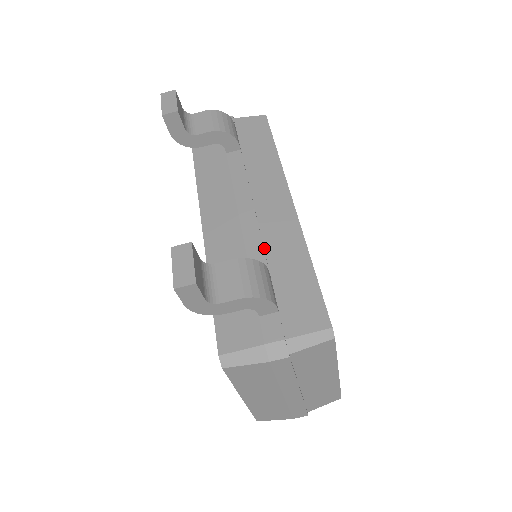
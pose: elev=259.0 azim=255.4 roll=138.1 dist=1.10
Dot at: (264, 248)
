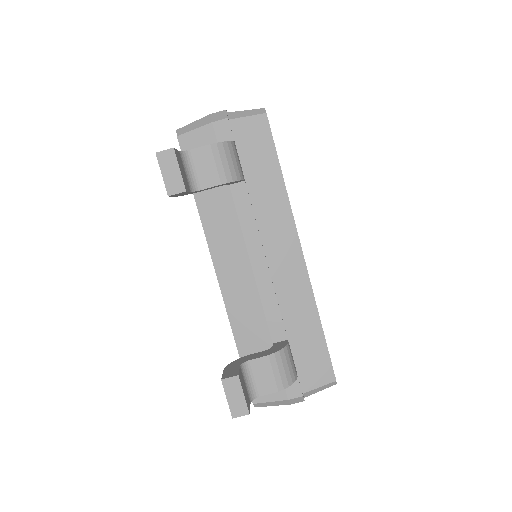
Dot at: (280, 311)
